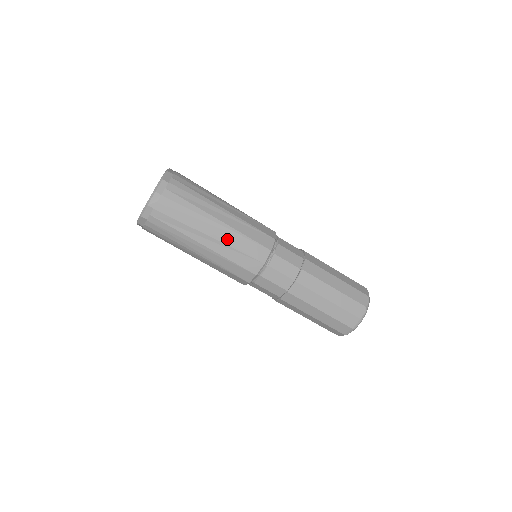
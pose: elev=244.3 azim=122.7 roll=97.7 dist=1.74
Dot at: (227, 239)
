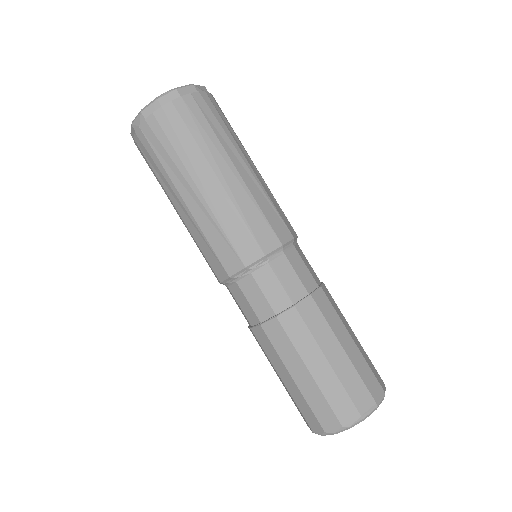
Dot at: (261, 183)
